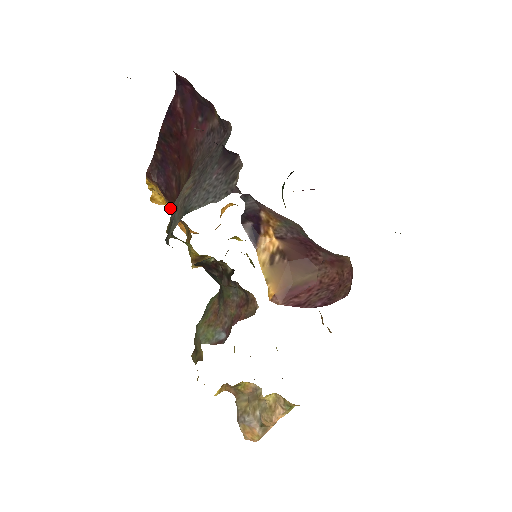
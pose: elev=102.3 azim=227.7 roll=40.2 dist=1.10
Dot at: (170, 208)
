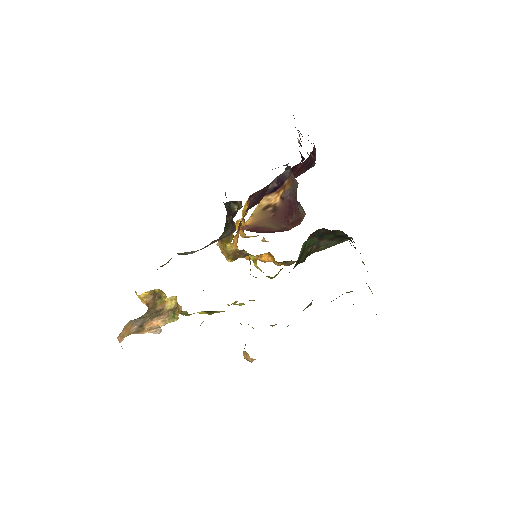
Dot at: (241, 224)
